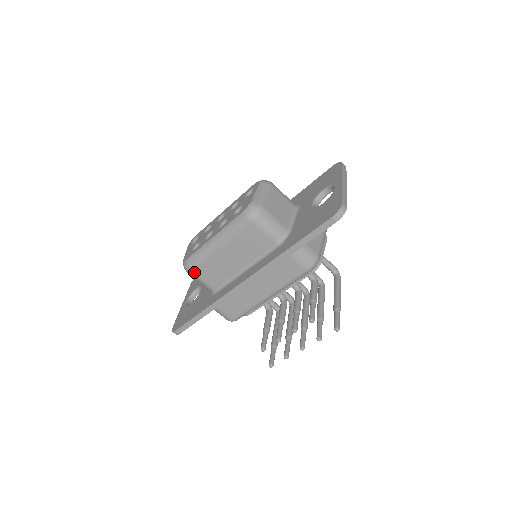
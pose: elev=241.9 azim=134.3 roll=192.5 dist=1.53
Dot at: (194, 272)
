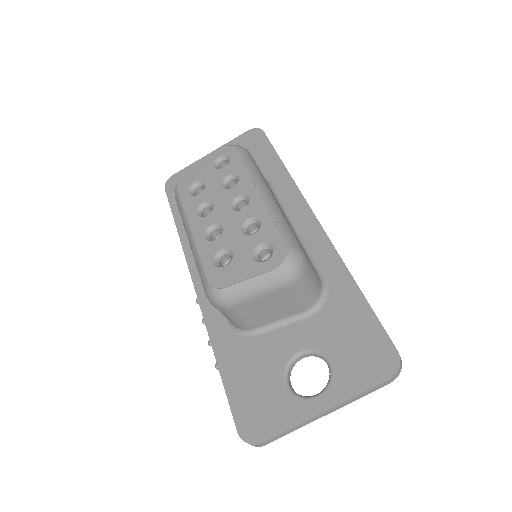
Dot at: occluded
